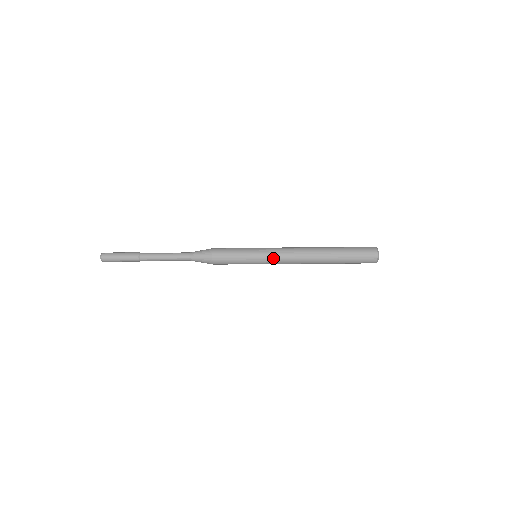
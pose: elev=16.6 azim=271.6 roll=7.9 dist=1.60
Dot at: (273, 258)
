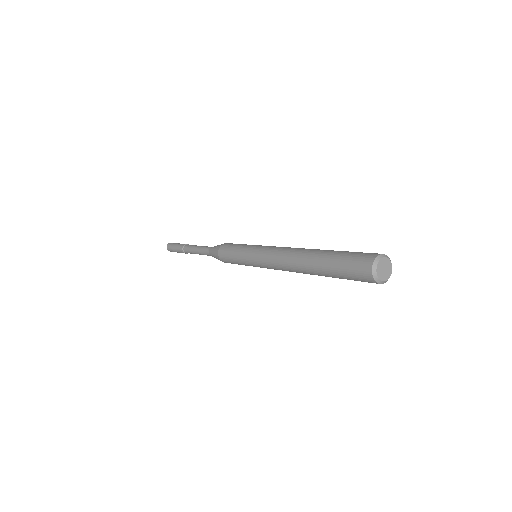
Dot at: occluded
